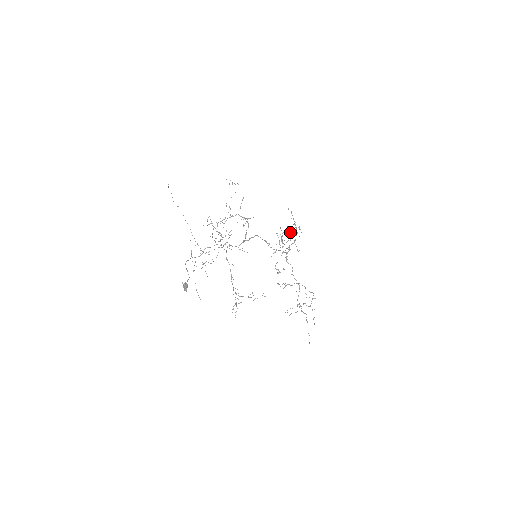
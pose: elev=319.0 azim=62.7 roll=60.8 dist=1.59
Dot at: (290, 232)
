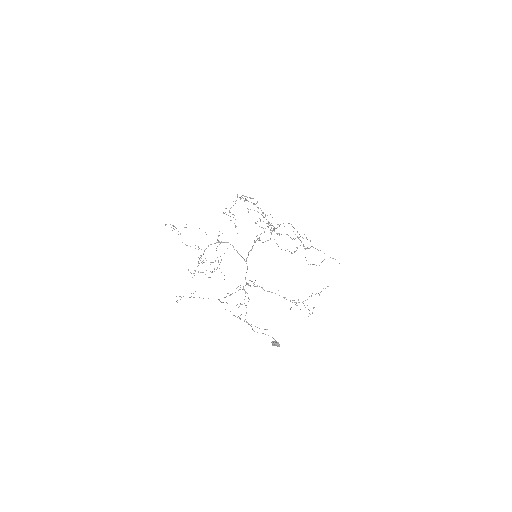
Dot at: occluded
